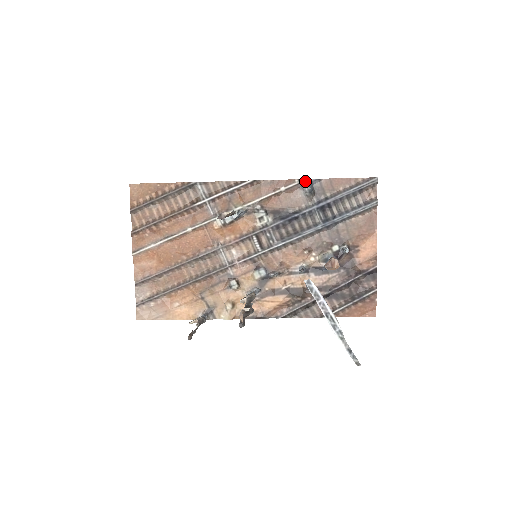
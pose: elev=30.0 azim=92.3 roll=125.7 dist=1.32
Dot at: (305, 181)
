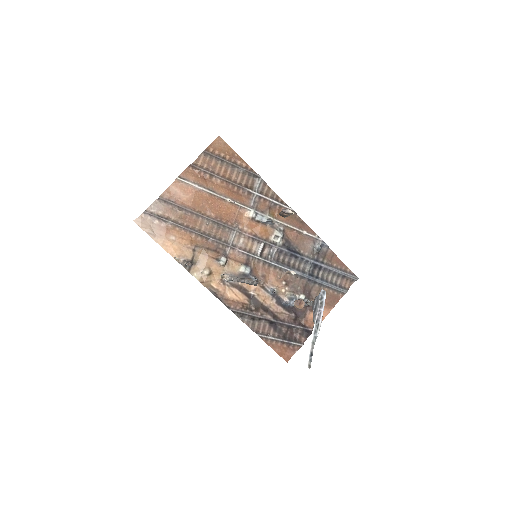
Dot at: (321, 240)
